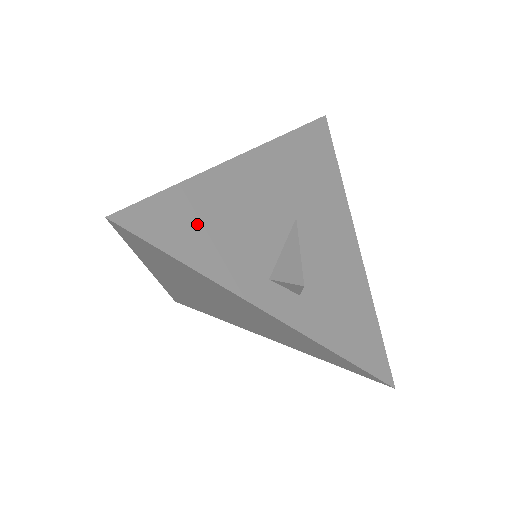
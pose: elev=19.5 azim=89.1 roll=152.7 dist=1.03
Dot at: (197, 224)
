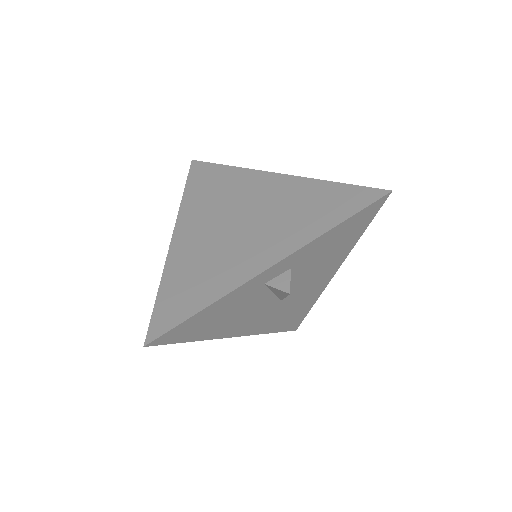
Dot at: occluded
